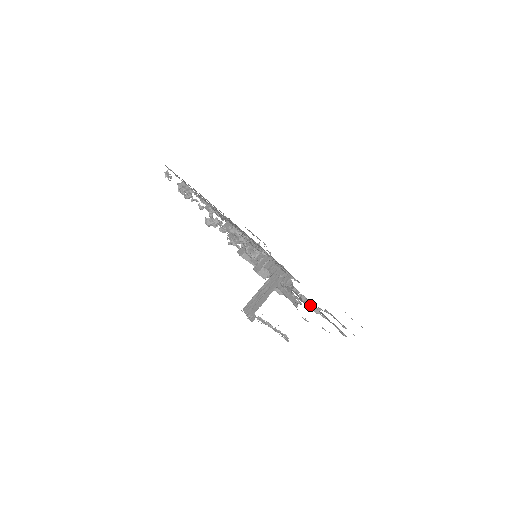
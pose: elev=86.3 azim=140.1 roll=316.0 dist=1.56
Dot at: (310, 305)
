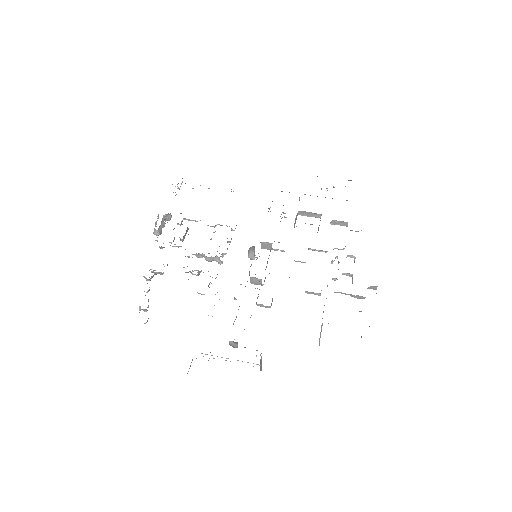
Dot at: (342, 293)
